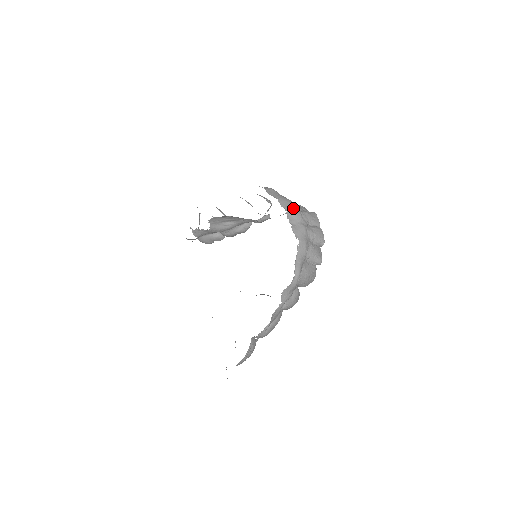
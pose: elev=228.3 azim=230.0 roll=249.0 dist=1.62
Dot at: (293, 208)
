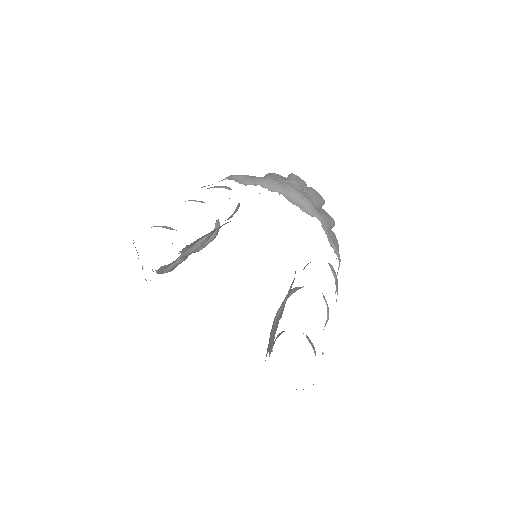
Dot at: (282, 185)
